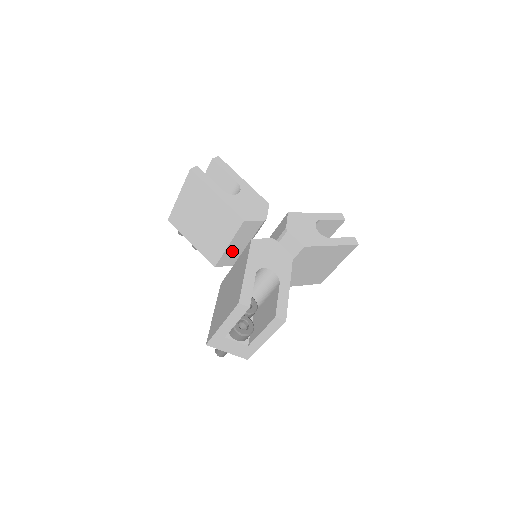
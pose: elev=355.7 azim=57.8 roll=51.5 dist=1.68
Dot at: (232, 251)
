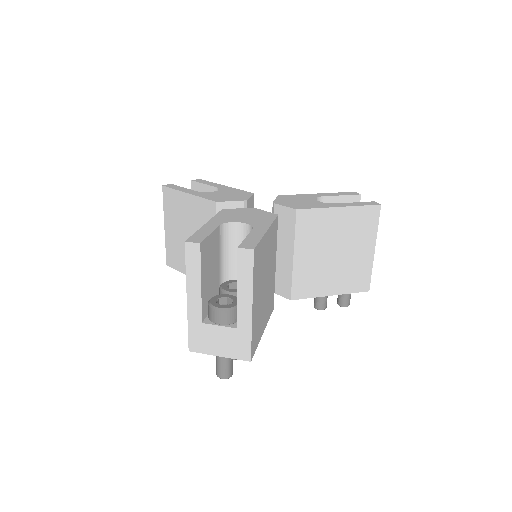
Dot at: occluded
